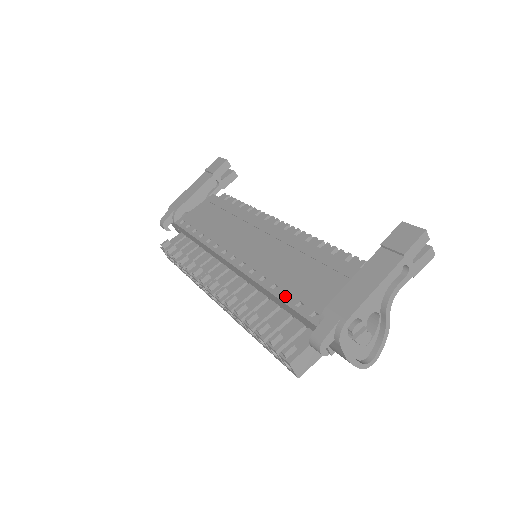
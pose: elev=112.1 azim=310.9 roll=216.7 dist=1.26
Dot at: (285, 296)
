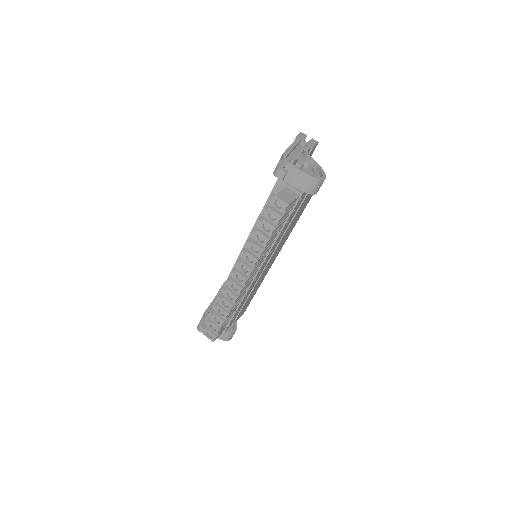
Dot at: occluded
